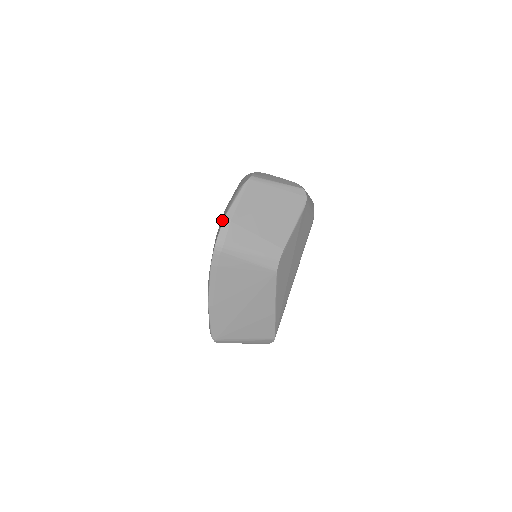
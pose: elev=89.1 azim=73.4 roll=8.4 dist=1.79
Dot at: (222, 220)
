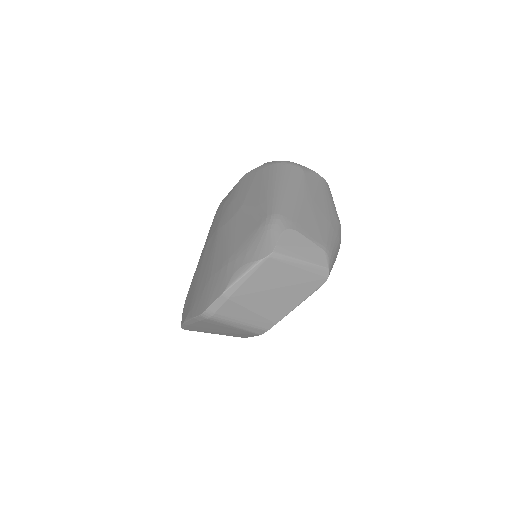
Dot at: (220, 287)
